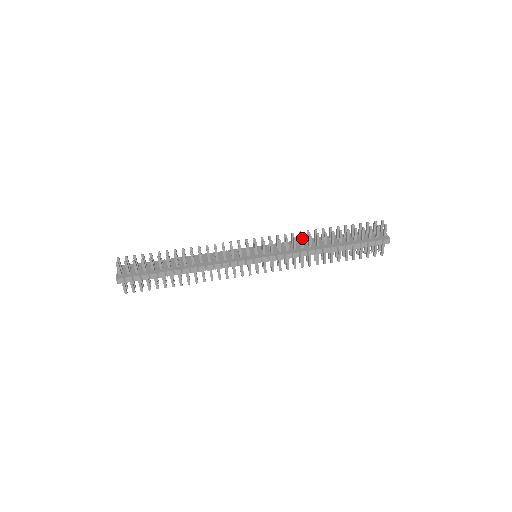
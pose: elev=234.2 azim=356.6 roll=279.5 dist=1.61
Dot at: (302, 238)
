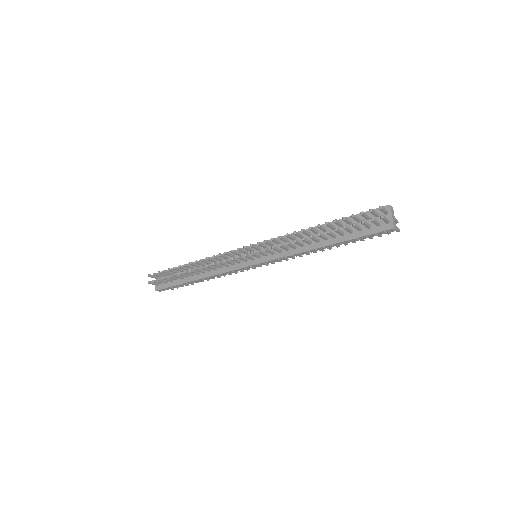
Dot at: (287, 245)
